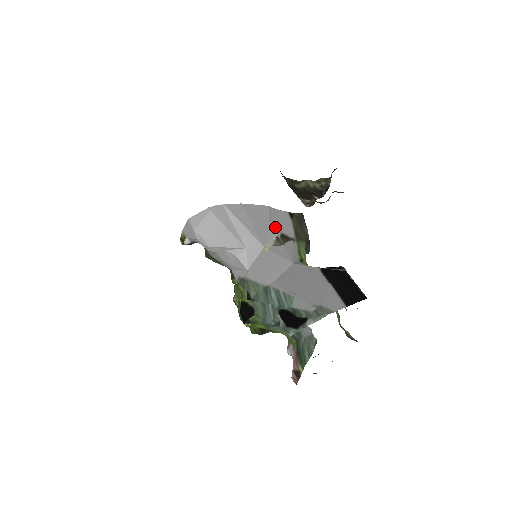
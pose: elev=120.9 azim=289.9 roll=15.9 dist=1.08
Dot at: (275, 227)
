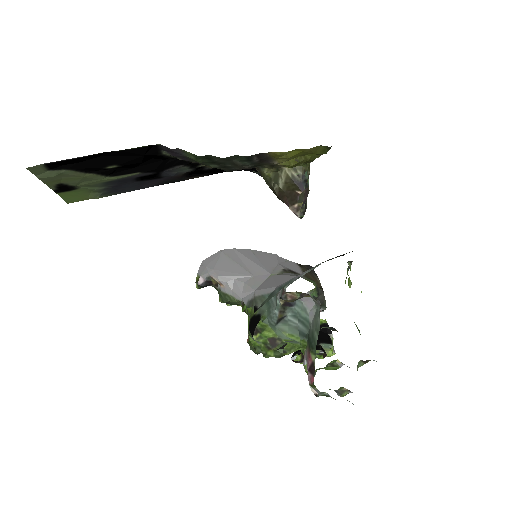
Dot at: (282, 266)
